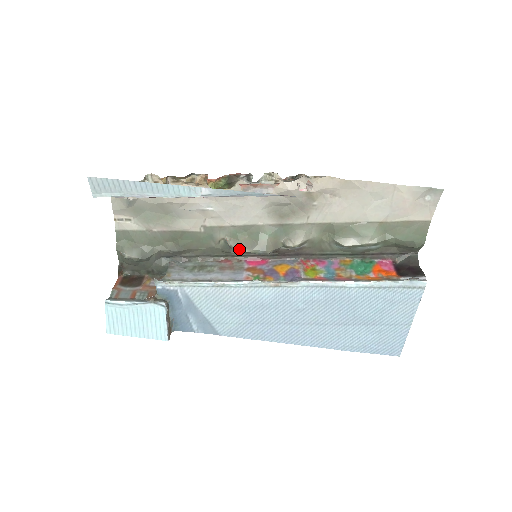
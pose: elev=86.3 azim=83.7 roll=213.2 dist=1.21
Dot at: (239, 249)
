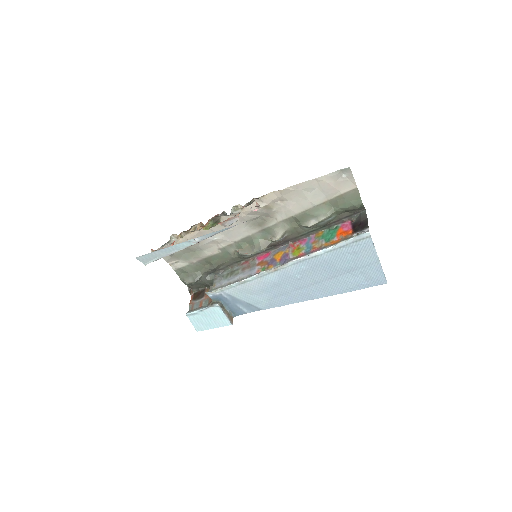
Dot at: (246, 254)
